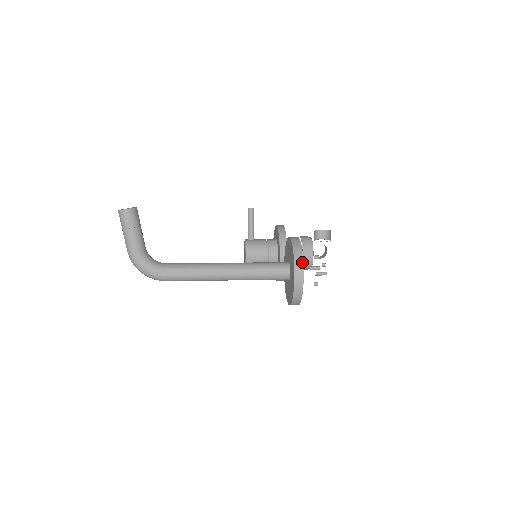
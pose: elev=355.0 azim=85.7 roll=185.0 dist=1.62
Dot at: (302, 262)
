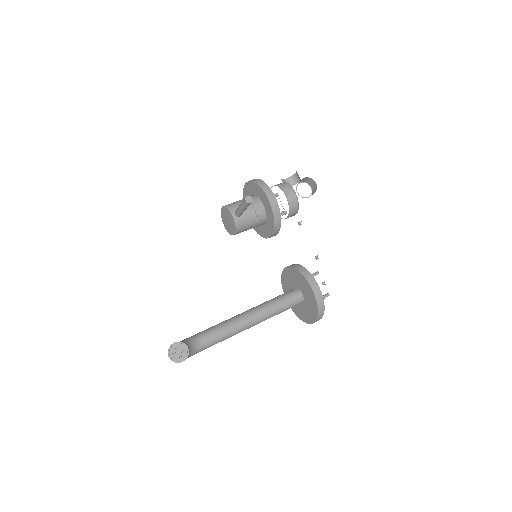
Dot at: (322, 316)
